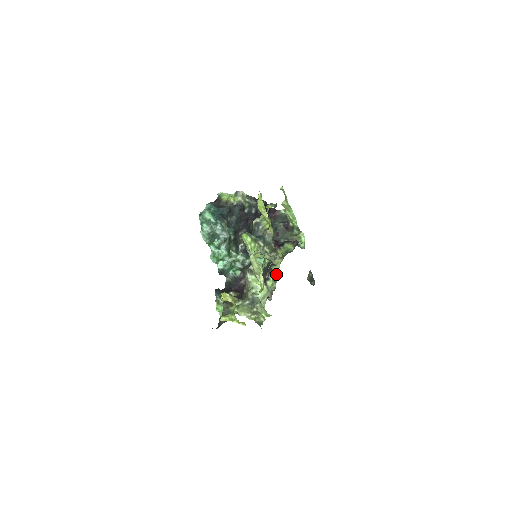
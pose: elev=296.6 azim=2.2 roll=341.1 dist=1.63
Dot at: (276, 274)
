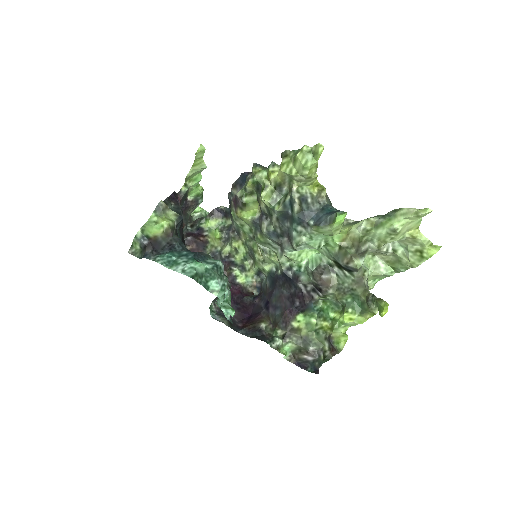
Dot at: (243, 262)
